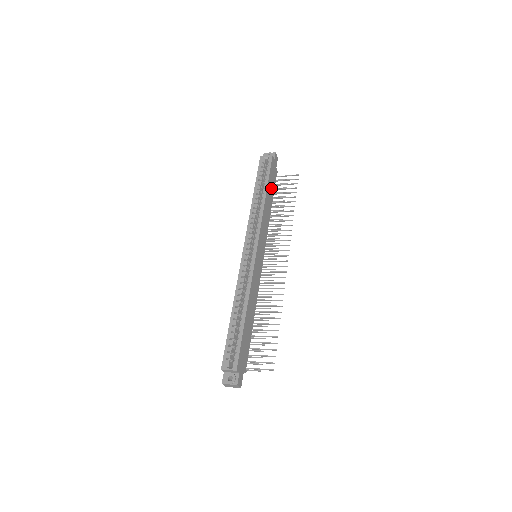
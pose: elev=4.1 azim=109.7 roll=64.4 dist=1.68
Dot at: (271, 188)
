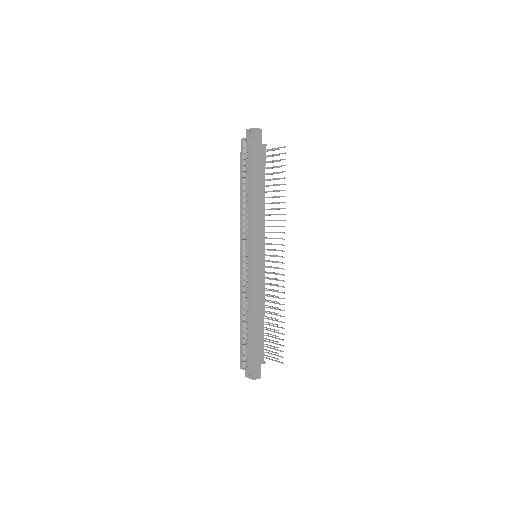
Dot at: (258, 175)
